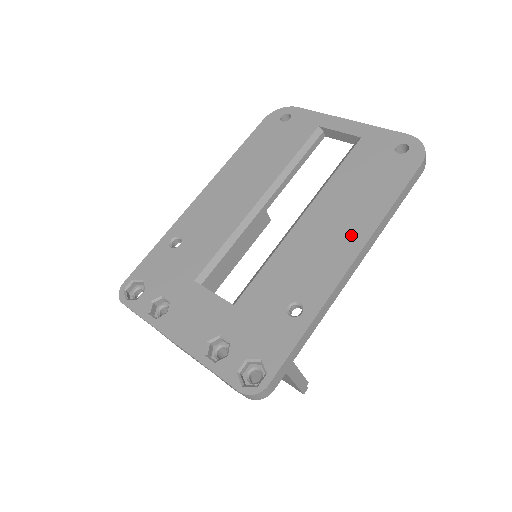
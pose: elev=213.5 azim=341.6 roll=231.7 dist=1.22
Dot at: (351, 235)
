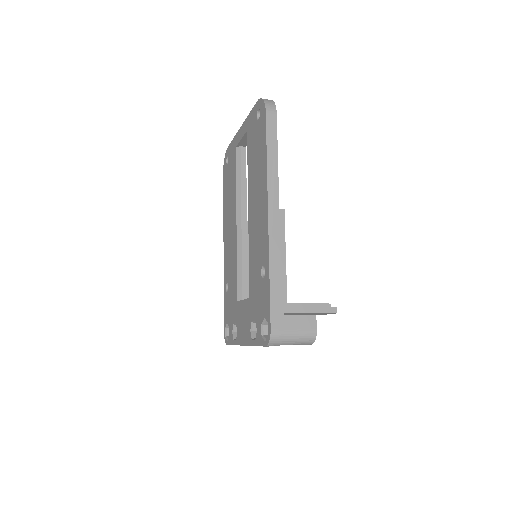
Dot at: (262, 198)
